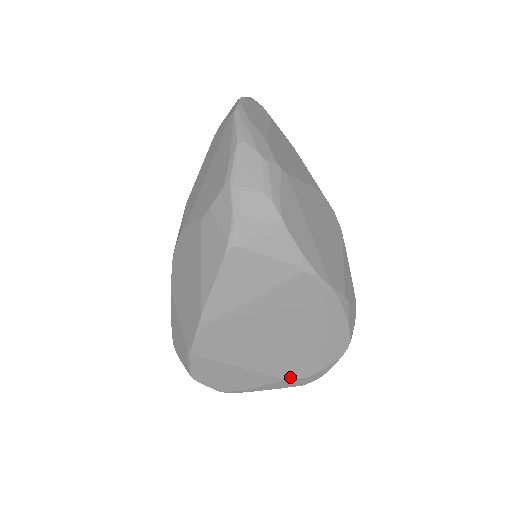
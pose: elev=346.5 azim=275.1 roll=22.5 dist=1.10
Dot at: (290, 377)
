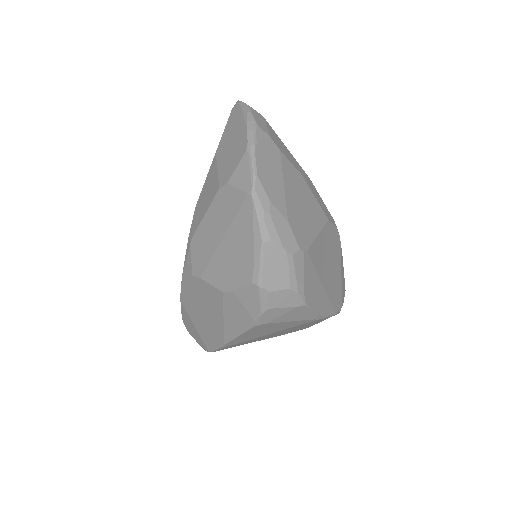
Dot at: occluded
